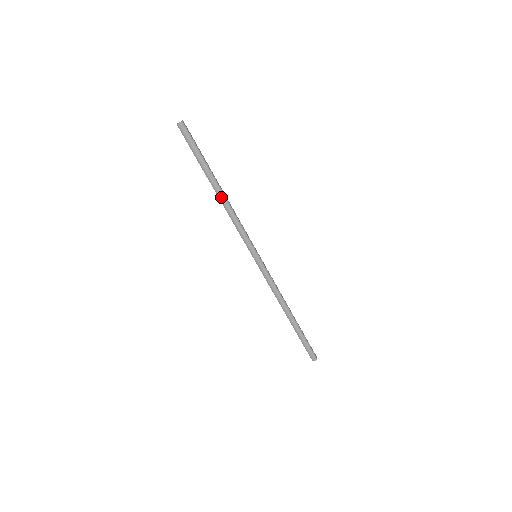
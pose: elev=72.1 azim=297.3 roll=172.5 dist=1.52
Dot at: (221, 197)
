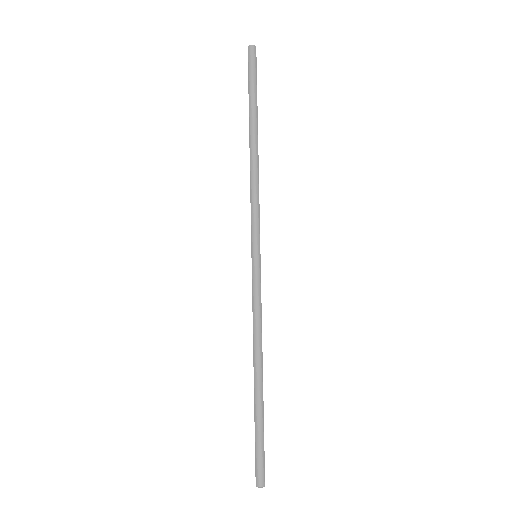
Dot at: (253, 150)
